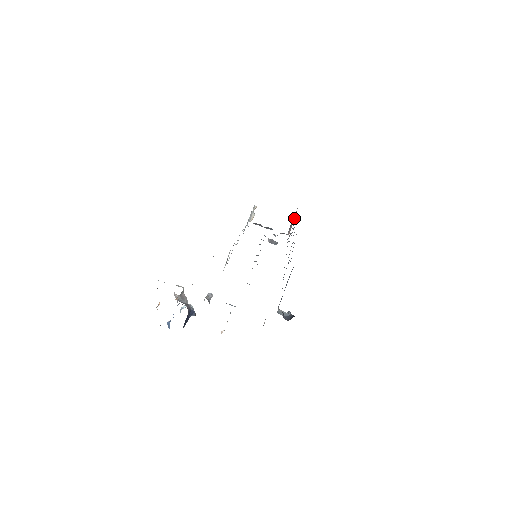
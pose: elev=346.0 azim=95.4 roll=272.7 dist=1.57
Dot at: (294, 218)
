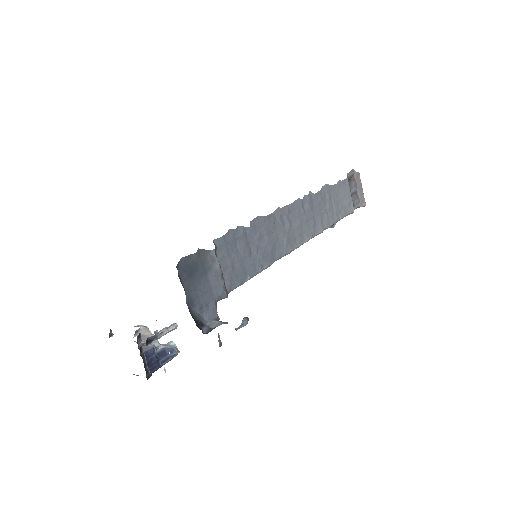
Dot at: (358, 182)
